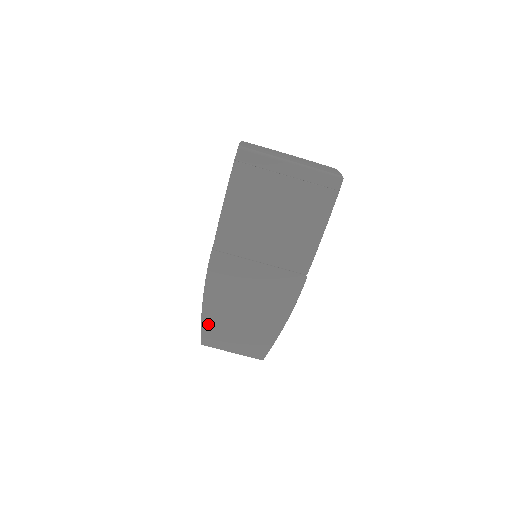
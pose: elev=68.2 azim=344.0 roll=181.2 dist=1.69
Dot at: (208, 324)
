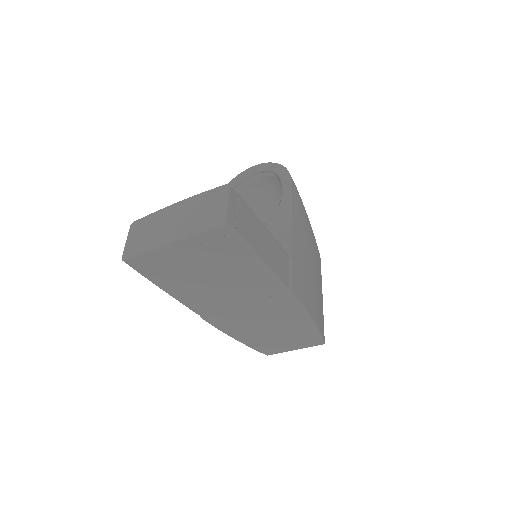
Dot at: (256, 346)
